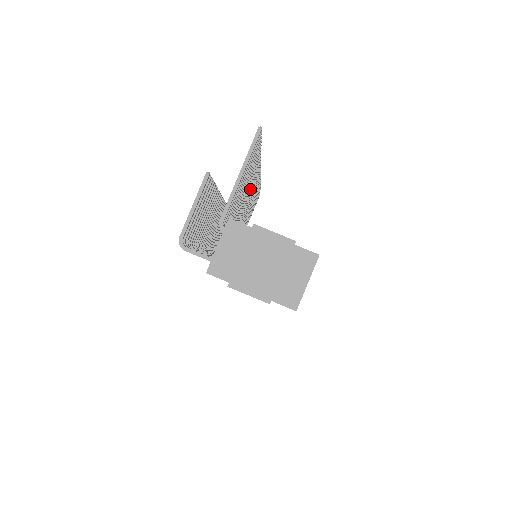
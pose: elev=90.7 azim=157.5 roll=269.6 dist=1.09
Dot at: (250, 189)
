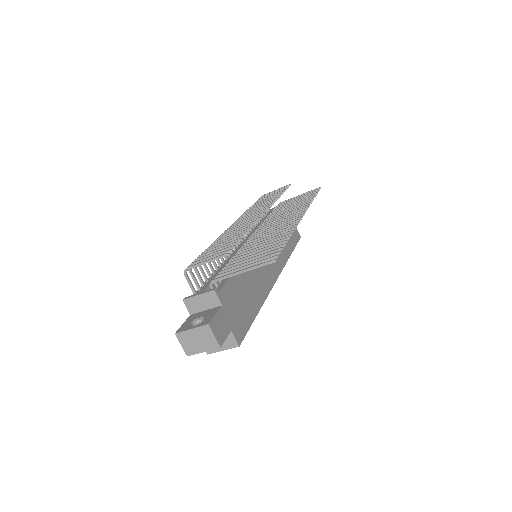
Dot at: occluded
